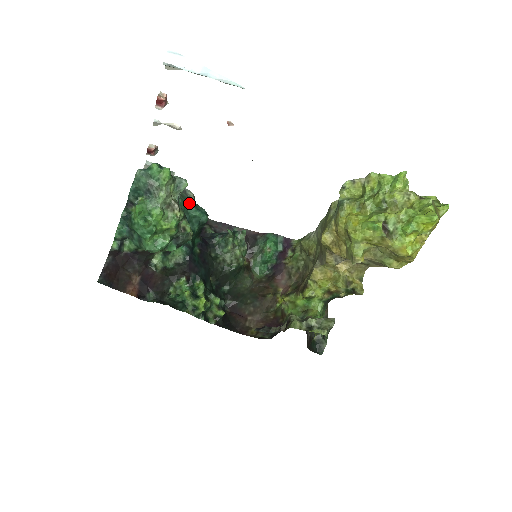
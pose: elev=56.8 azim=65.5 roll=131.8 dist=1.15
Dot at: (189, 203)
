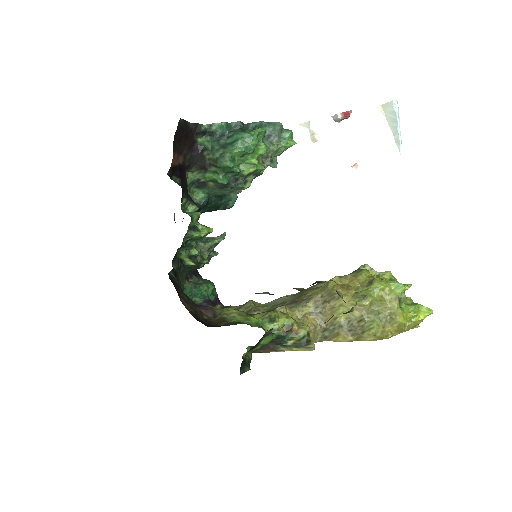
Dot at: occluded
